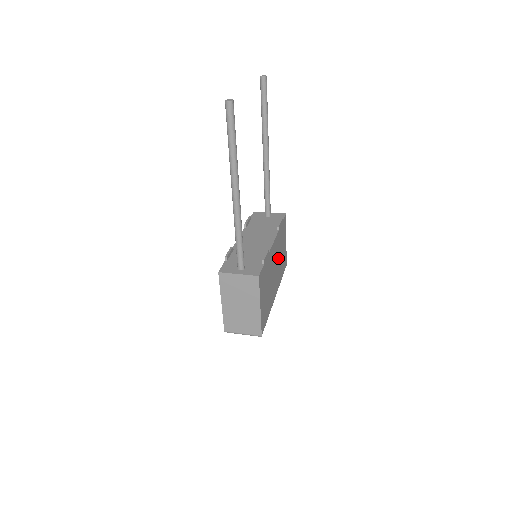
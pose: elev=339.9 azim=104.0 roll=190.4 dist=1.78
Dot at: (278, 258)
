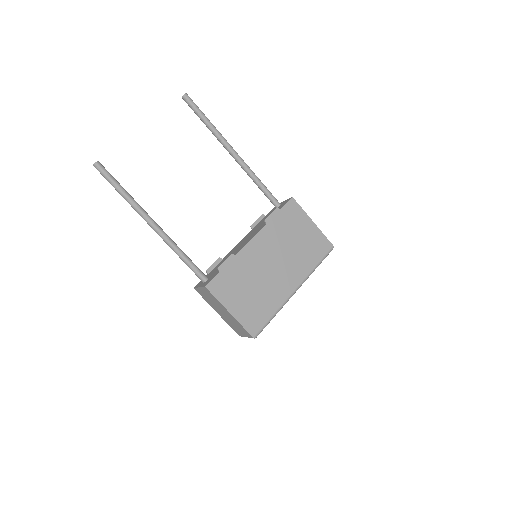
Dot at: (284, 250)
